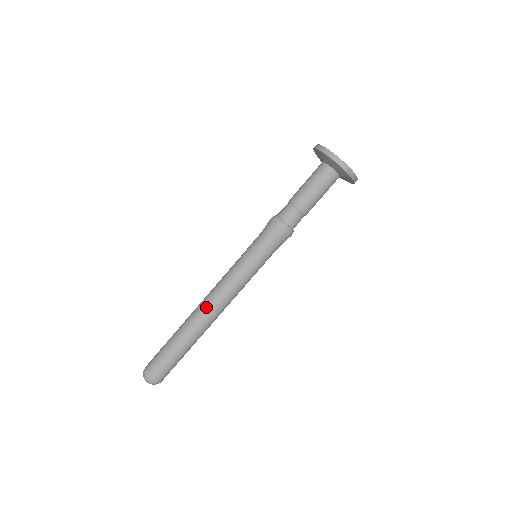
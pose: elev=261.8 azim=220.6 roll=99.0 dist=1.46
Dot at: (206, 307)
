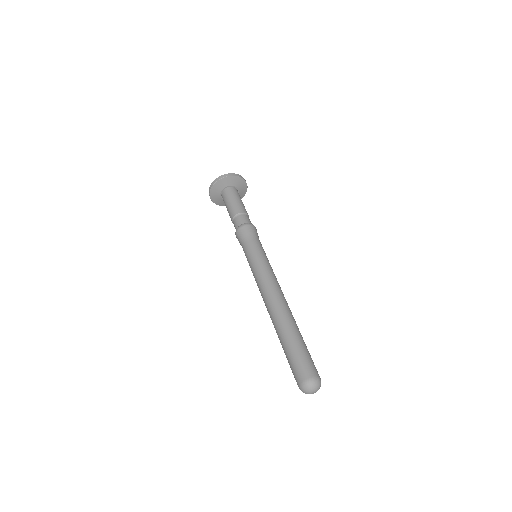
Dot at: (267, 305)
